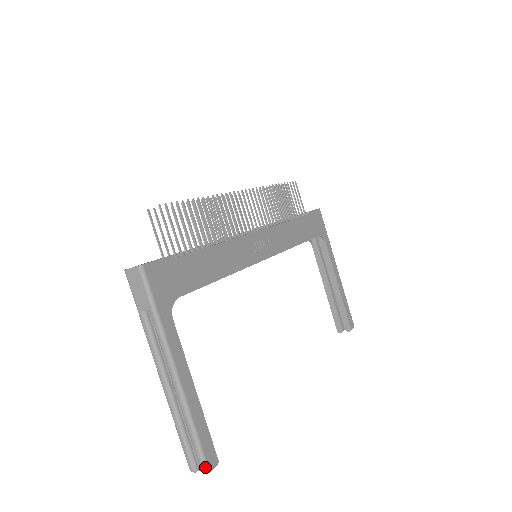
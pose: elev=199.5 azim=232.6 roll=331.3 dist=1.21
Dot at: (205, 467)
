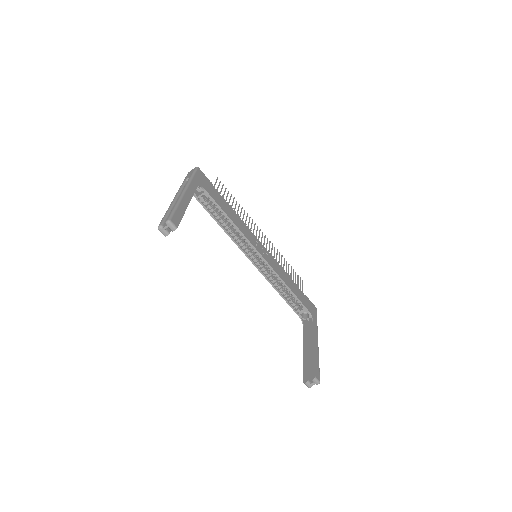
Dot at: (170, 218)
